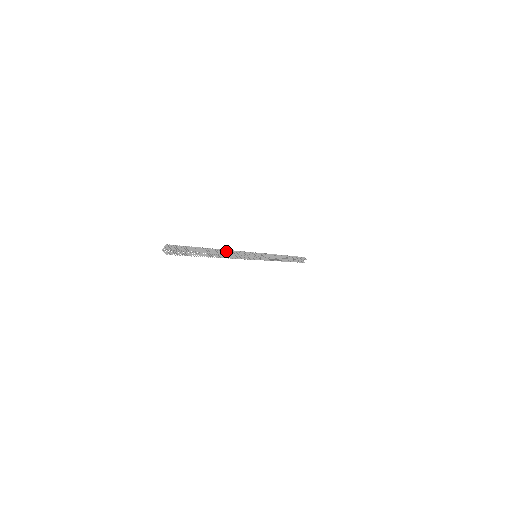
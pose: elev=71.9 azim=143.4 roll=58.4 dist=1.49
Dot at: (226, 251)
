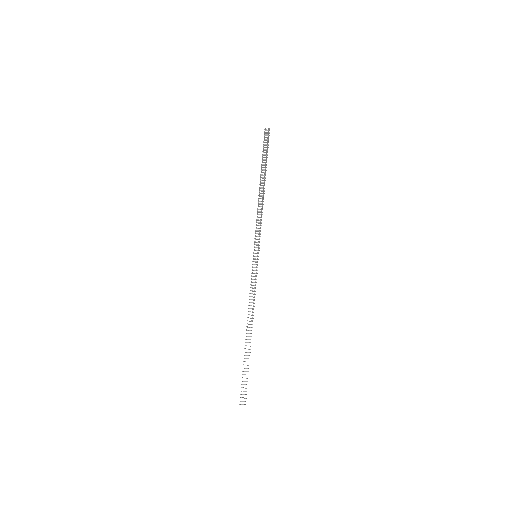
Dot at: occluded
